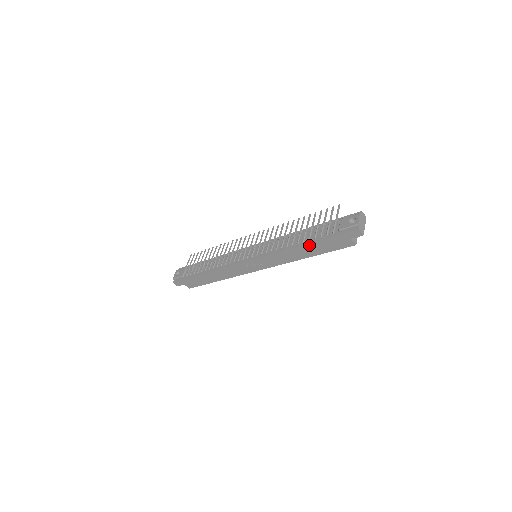
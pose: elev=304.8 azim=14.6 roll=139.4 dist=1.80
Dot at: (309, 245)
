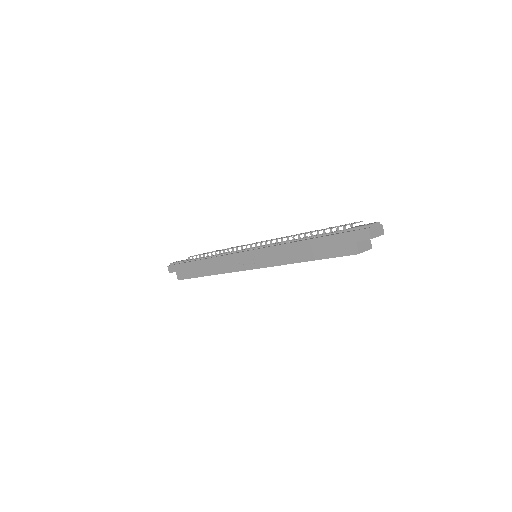
Dot at: (311, 241)
